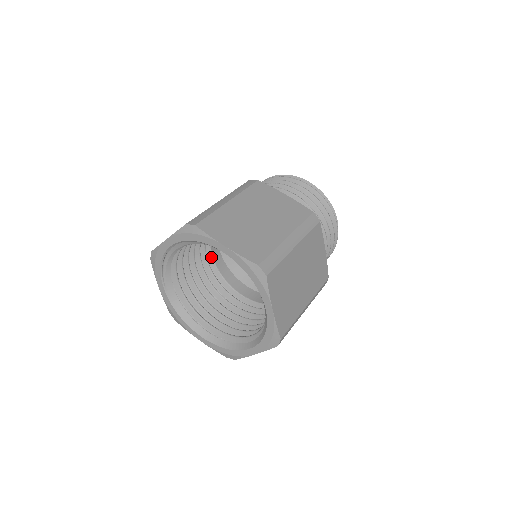
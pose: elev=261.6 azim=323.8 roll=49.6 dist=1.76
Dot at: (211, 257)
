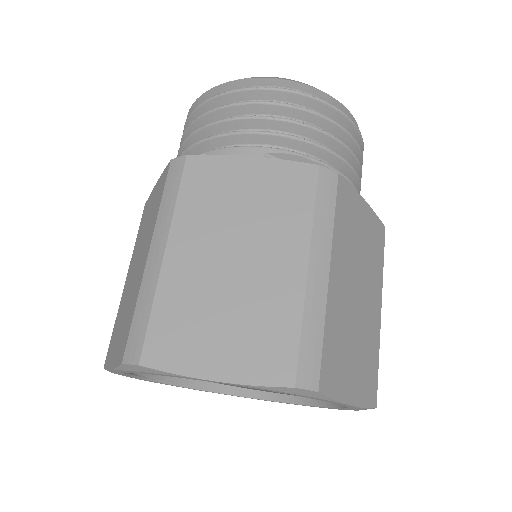
Dot at: occluded
